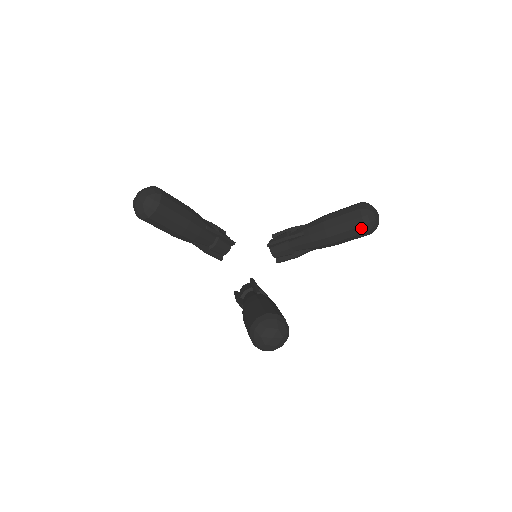
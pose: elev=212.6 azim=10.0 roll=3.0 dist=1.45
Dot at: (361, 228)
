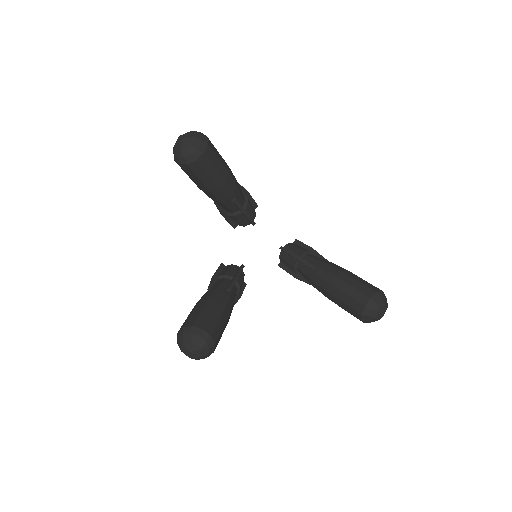
Dot at: (357, 313)
